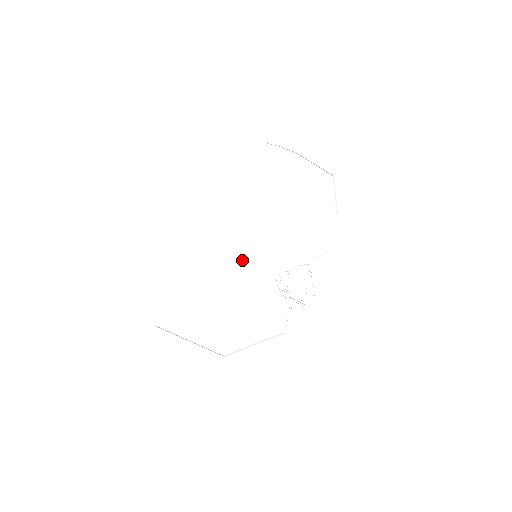
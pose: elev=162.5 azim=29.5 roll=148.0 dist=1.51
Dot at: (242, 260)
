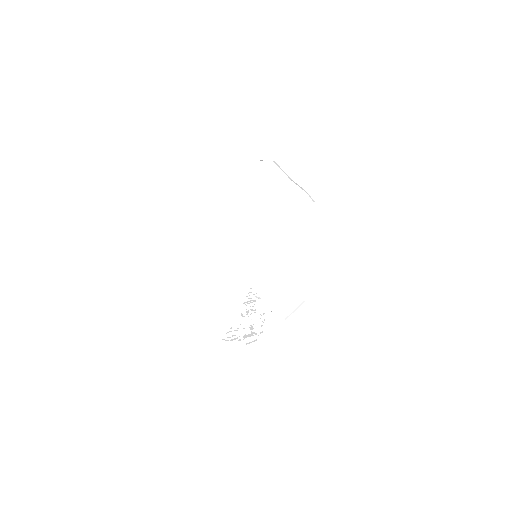
Dot at: (248, 246)
